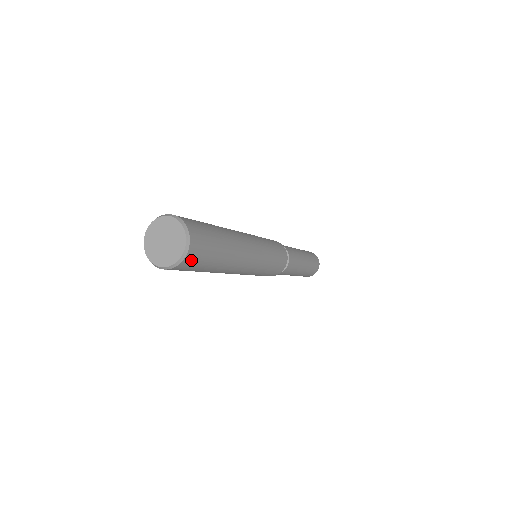
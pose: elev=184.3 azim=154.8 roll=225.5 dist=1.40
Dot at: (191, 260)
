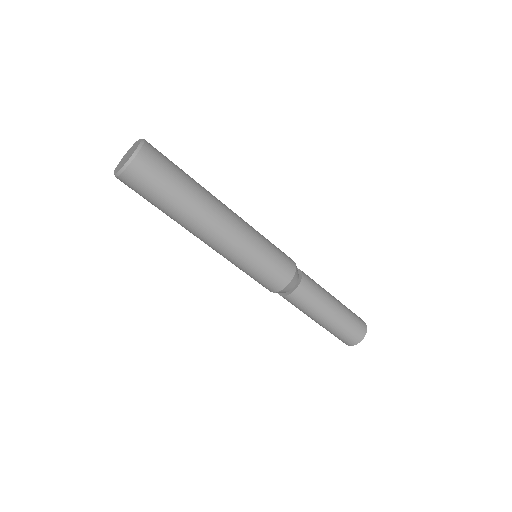
Dot at: (144, 166)
